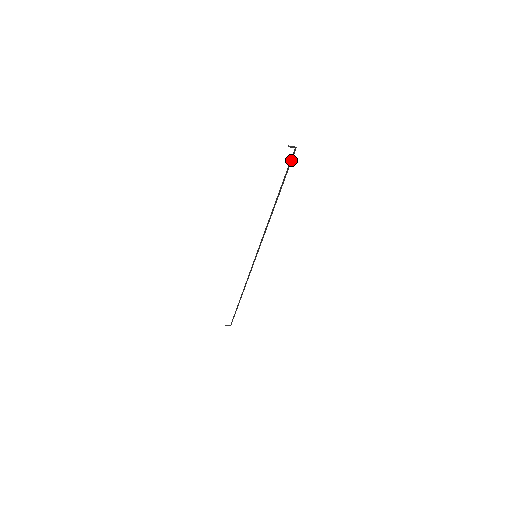
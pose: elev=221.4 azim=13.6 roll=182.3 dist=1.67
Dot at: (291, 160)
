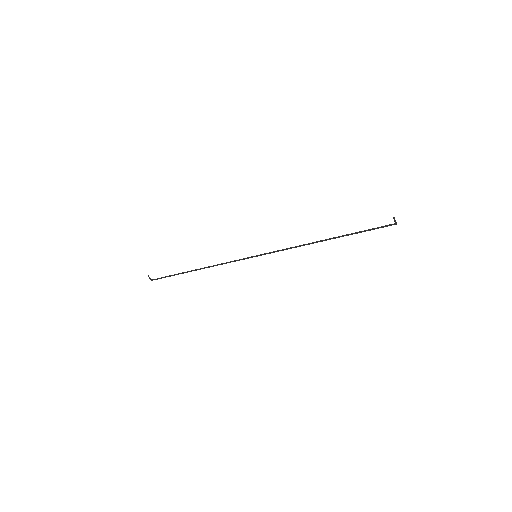
Dot at: (381, 227)
